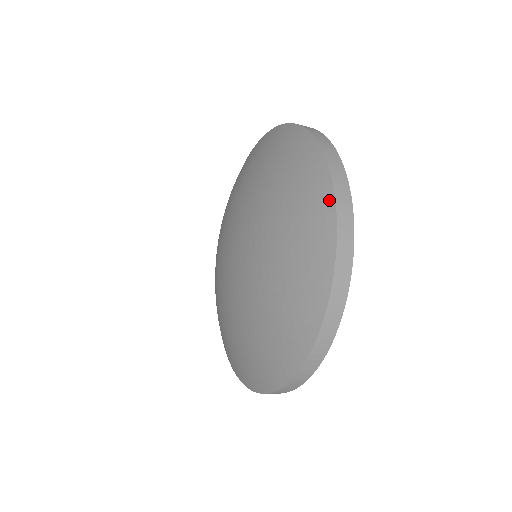
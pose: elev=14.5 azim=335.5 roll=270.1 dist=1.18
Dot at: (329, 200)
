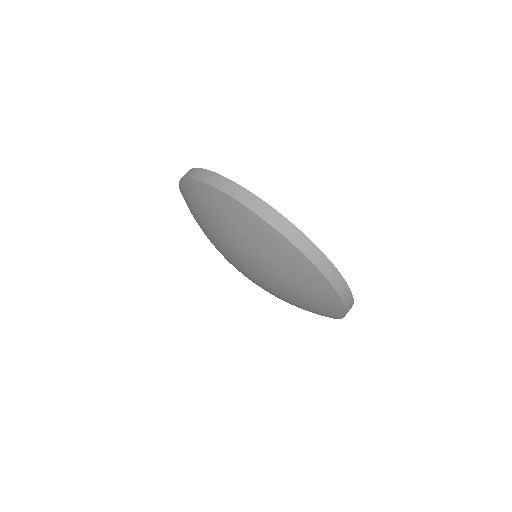
Dot at: (326, 284)
